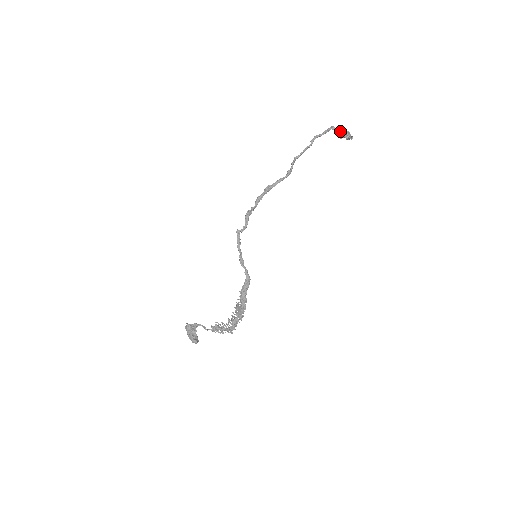
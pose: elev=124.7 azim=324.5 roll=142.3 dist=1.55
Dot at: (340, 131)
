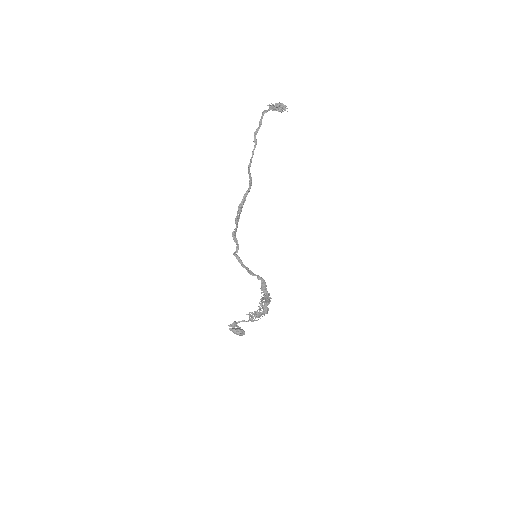
Dot at: (272, 109)
